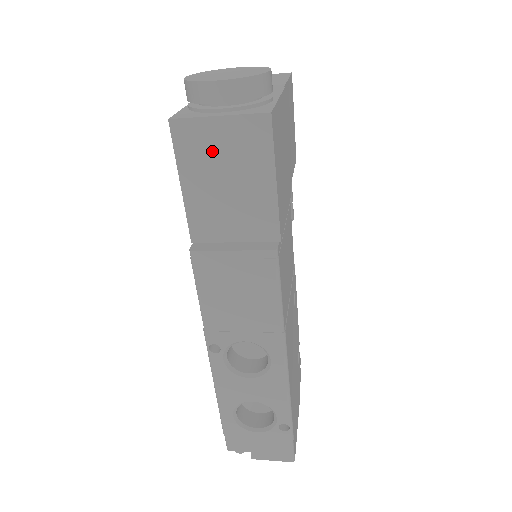
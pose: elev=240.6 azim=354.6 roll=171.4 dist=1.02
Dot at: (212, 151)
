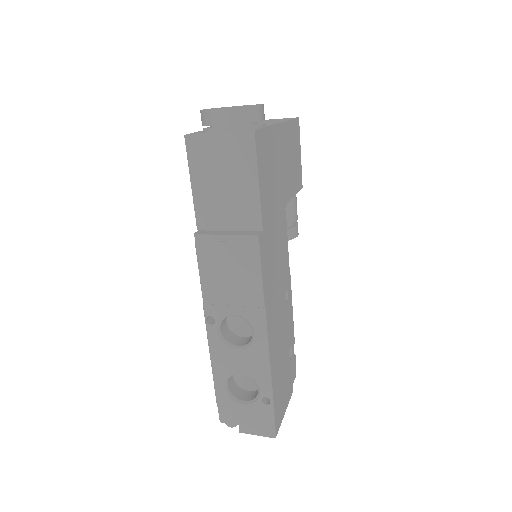
Dot at: (213, 158)
